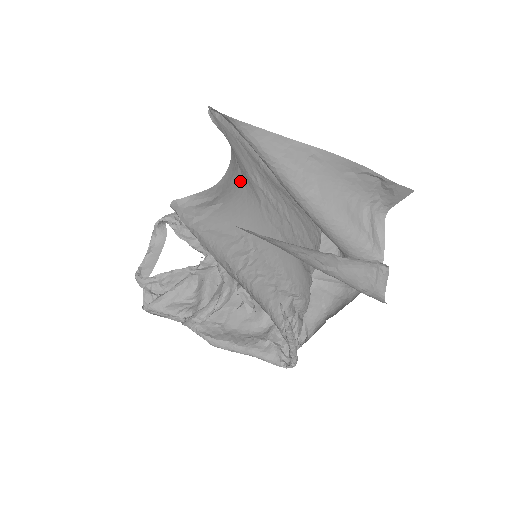
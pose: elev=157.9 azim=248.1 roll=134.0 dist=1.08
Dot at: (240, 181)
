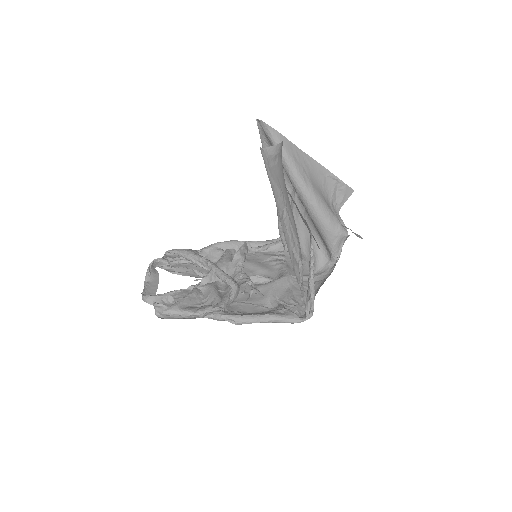
Dot at: (281, 156)
